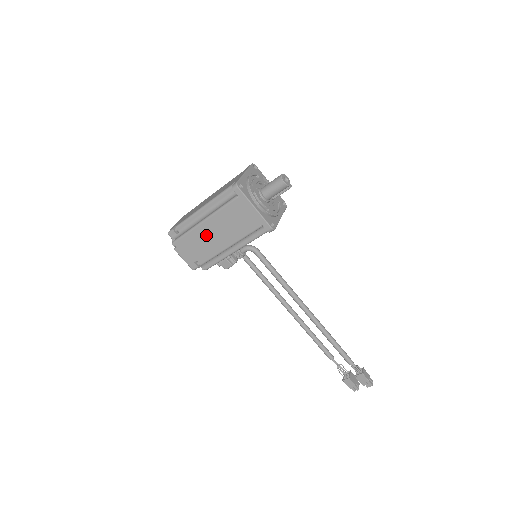
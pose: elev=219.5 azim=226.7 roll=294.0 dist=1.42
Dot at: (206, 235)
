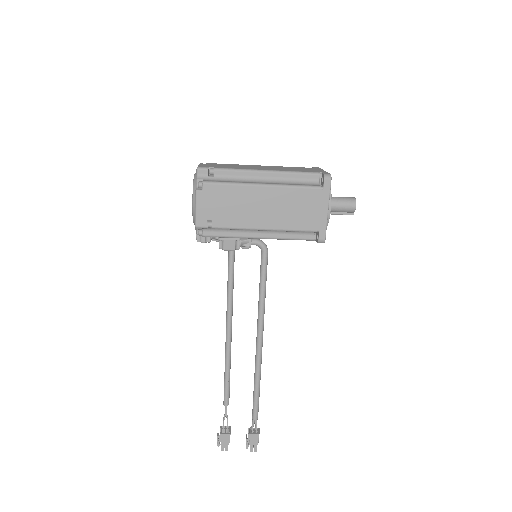
Dot at: (251, 201)
